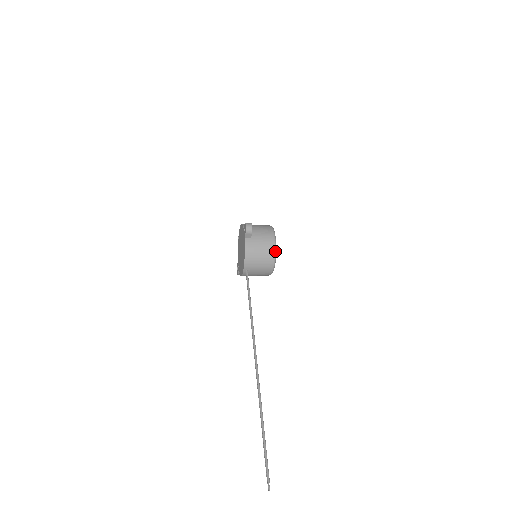
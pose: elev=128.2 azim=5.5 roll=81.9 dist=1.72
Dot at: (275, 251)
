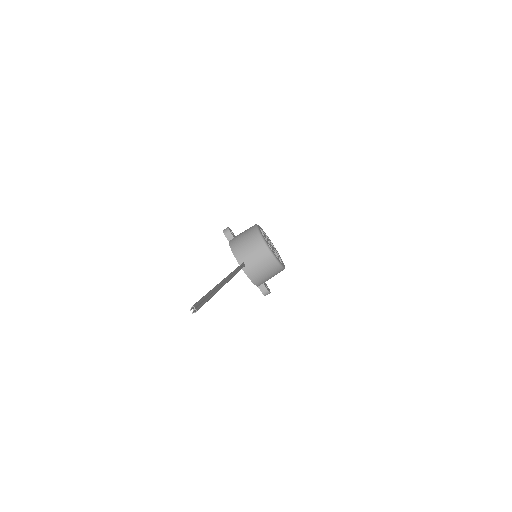
Dot at: (257, 231)
